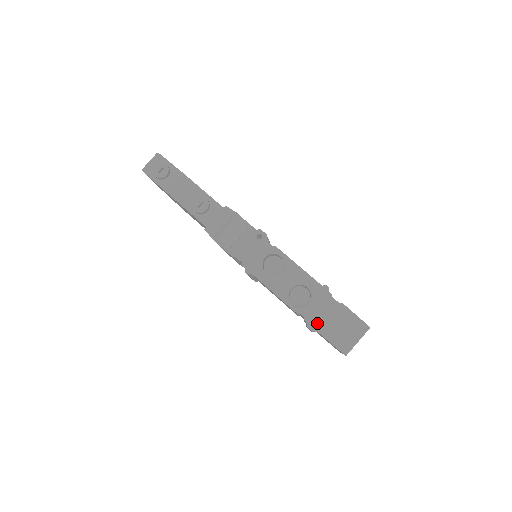
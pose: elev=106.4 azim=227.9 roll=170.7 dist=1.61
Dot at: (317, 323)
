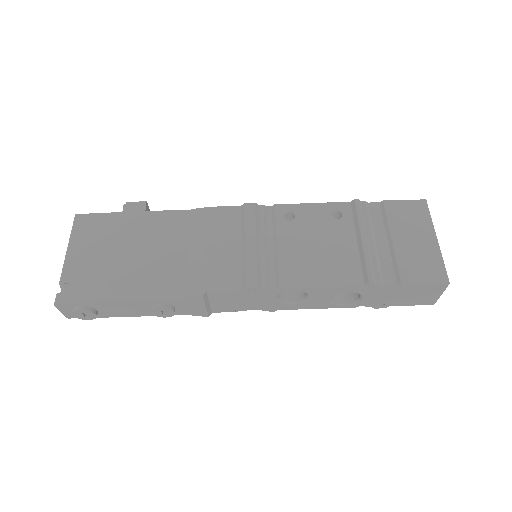
Dot at: (383, 304)
